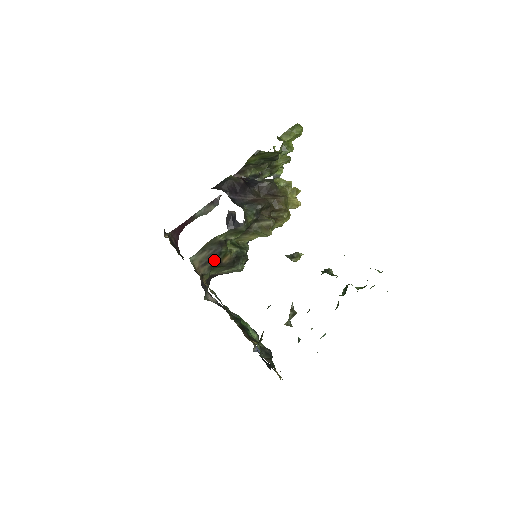
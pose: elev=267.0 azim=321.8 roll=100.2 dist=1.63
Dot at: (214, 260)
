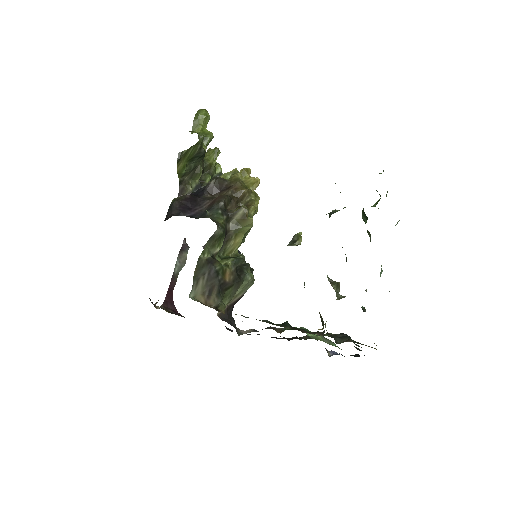
Dot at: (216, 284)
